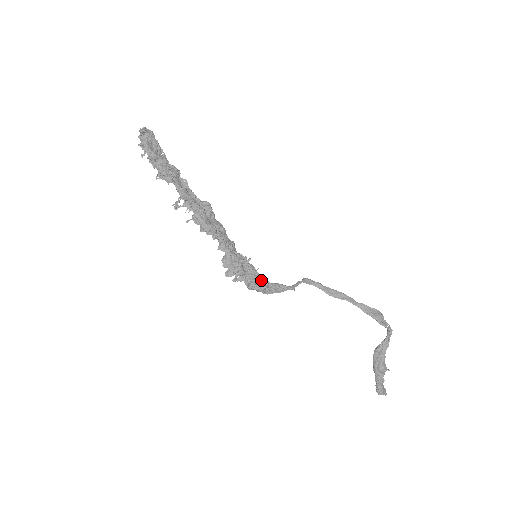
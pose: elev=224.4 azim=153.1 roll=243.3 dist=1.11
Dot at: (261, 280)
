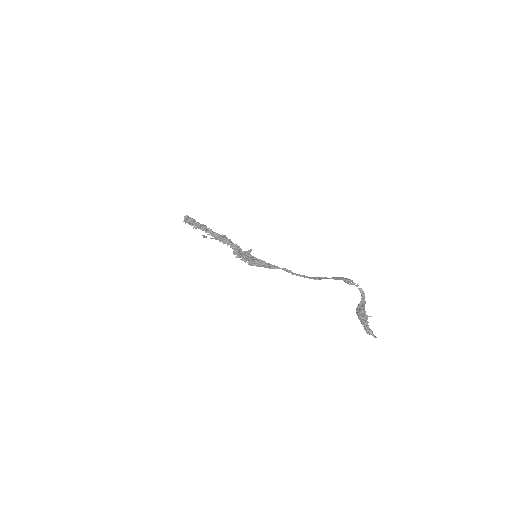
Dot at: (260, 260)
